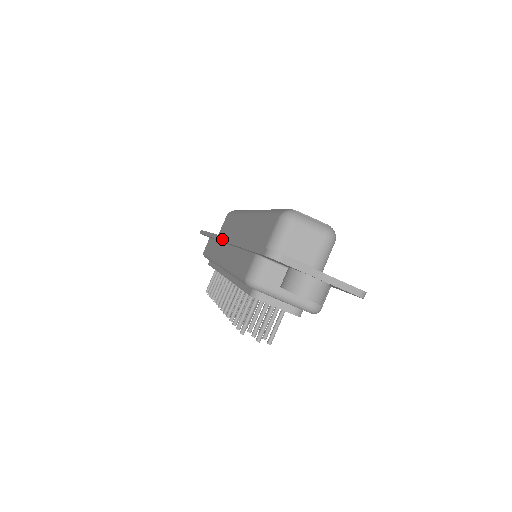
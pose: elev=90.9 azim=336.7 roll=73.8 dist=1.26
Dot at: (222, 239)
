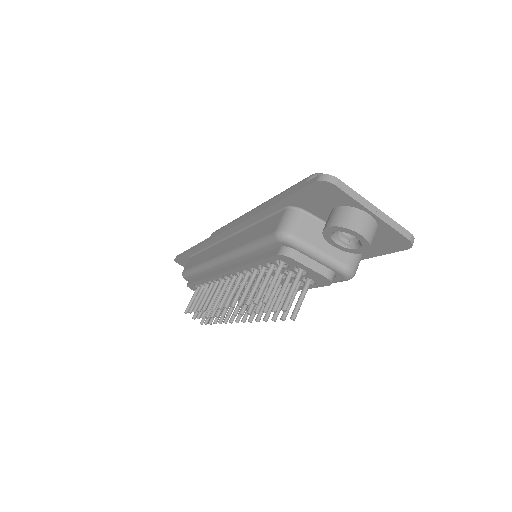
Dot at: (223, 230)
